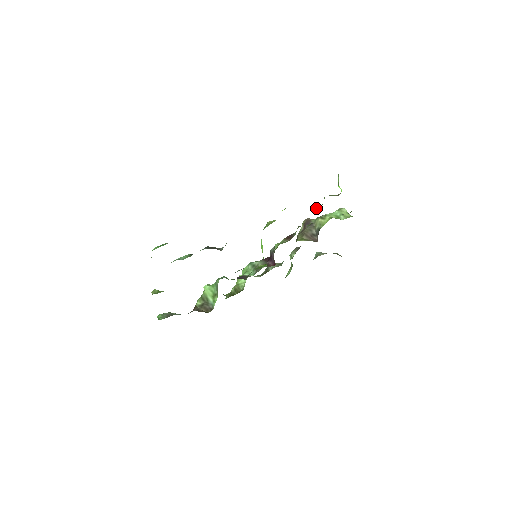
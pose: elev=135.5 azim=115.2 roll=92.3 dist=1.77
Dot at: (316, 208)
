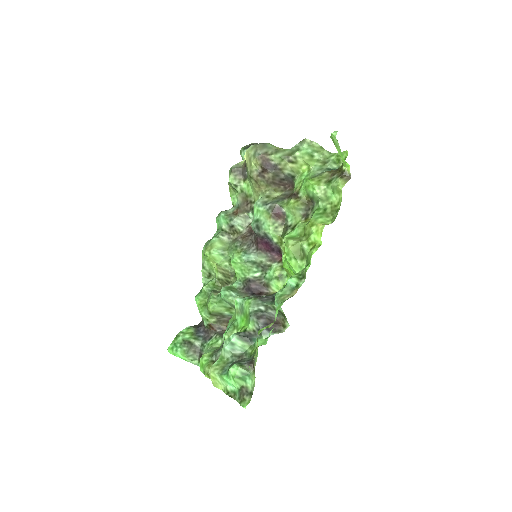
Dot at: (320, 192)
